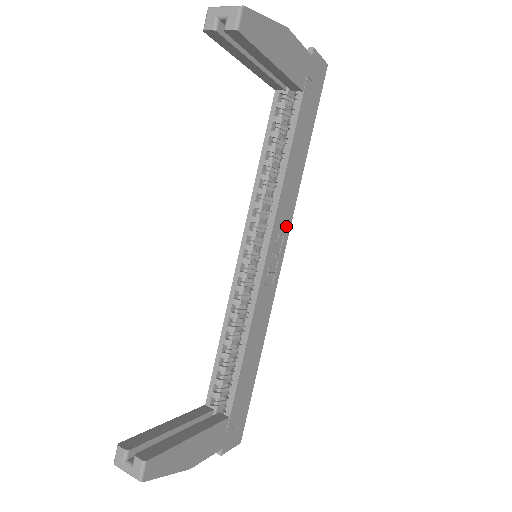
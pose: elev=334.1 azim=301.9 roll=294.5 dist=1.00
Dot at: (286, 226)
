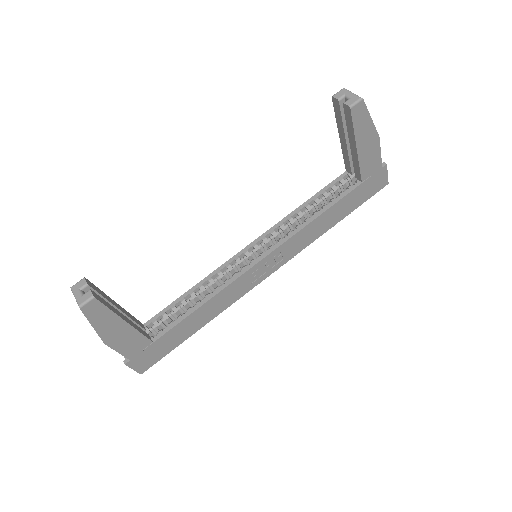
Dot at: (289, 255)
